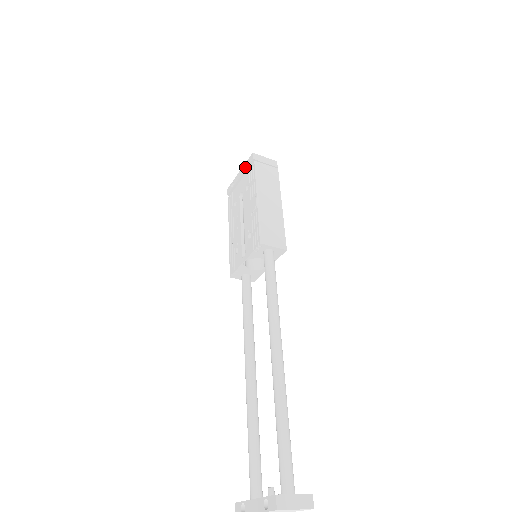
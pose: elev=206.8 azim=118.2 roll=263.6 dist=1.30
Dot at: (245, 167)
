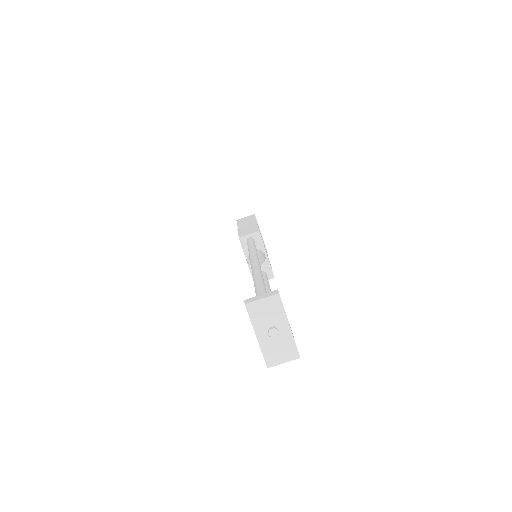
Dot at: occluded
